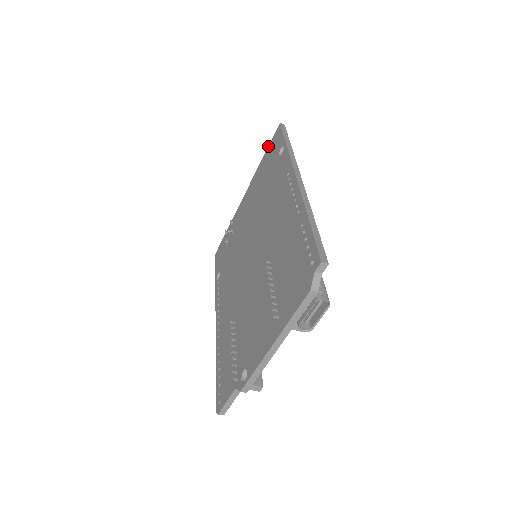
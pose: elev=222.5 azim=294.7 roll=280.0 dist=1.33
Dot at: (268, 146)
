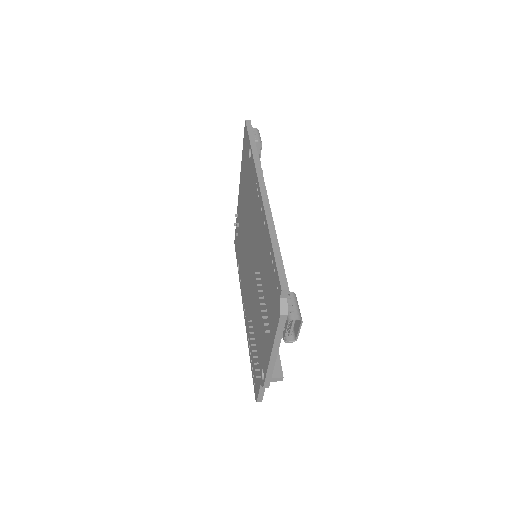
Dot at: (243, 143)
